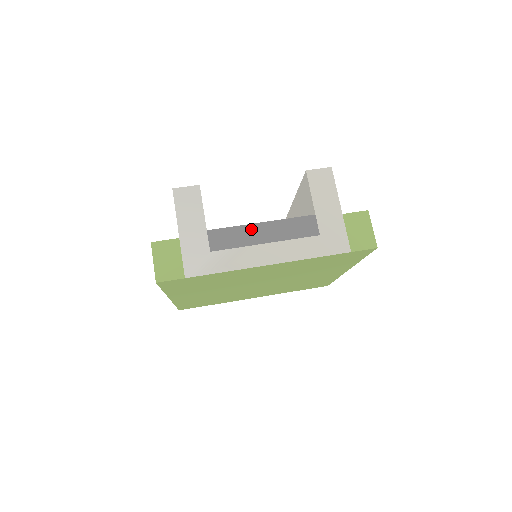
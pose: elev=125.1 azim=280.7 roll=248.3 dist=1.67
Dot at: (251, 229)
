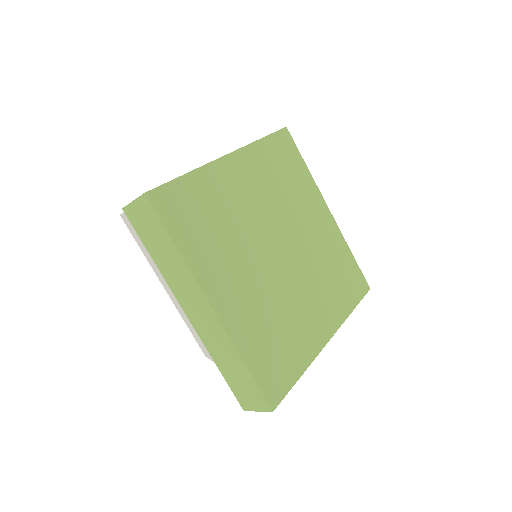
Dot at: occluded
